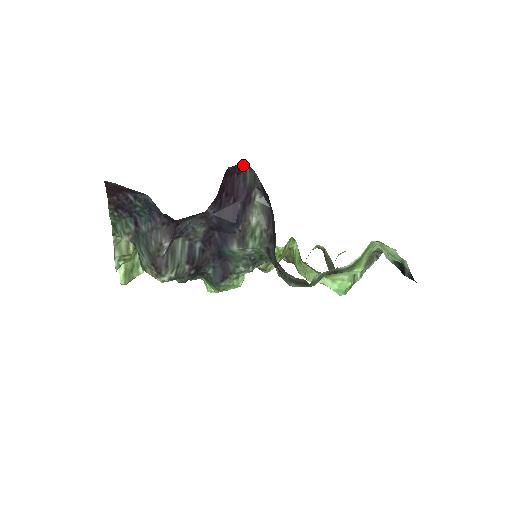
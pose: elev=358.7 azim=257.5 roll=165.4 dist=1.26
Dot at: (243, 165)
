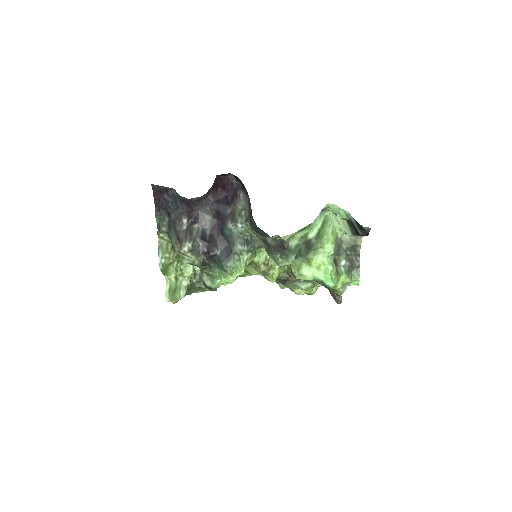
Dot at: (230, 176)
